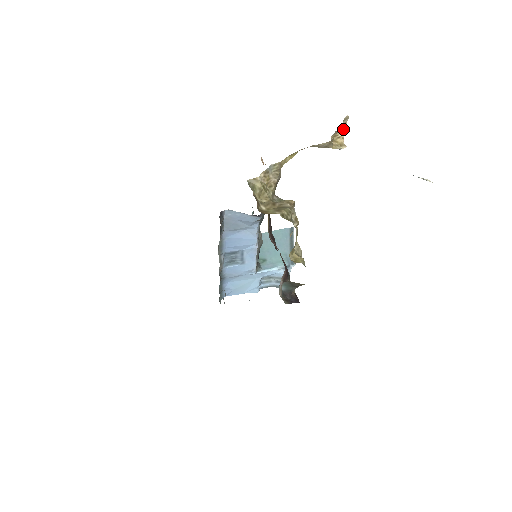
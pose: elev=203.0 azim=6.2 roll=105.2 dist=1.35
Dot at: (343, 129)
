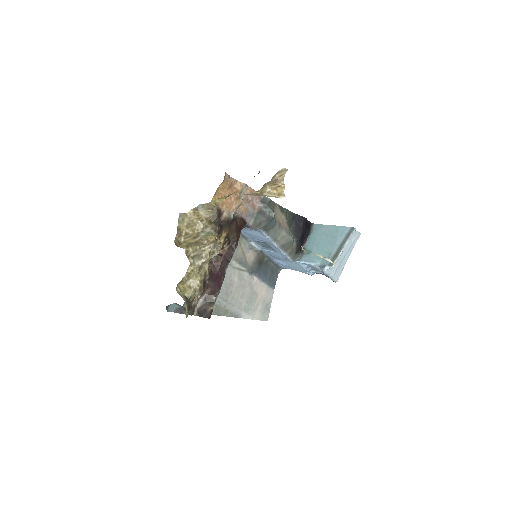
Dot at: (282, 179)
